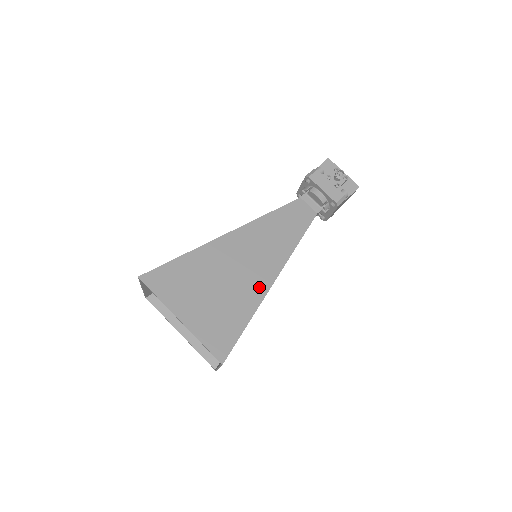
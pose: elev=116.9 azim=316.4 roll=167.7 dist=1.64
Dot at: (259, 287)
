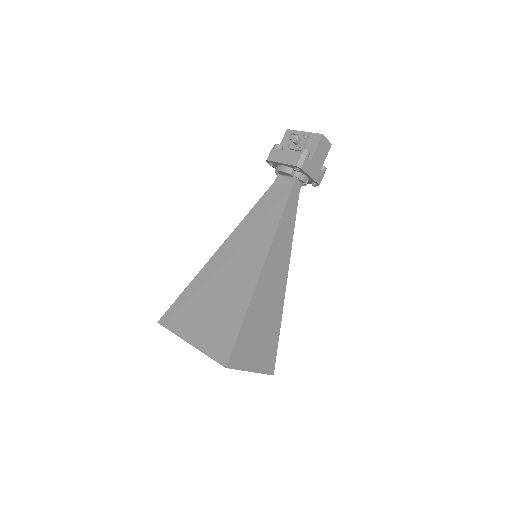
Dot at: (248, 284)
